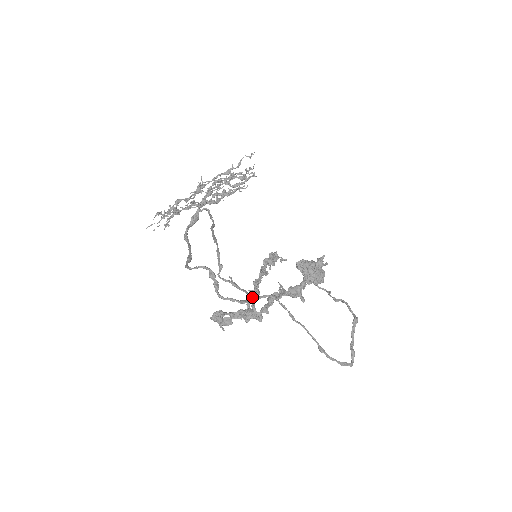
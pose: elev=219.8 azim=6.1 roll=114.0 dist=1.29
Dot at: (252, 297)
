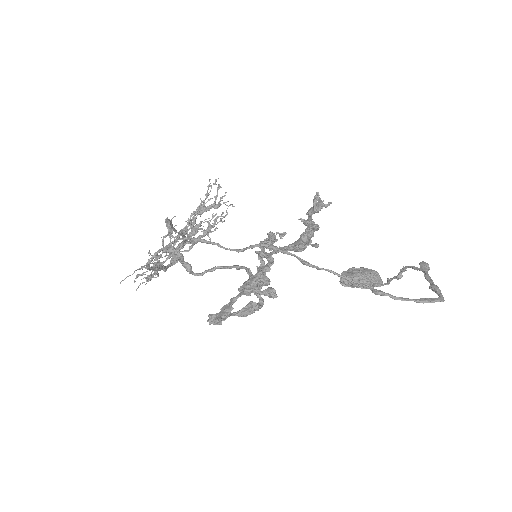
Dot at: occluded
